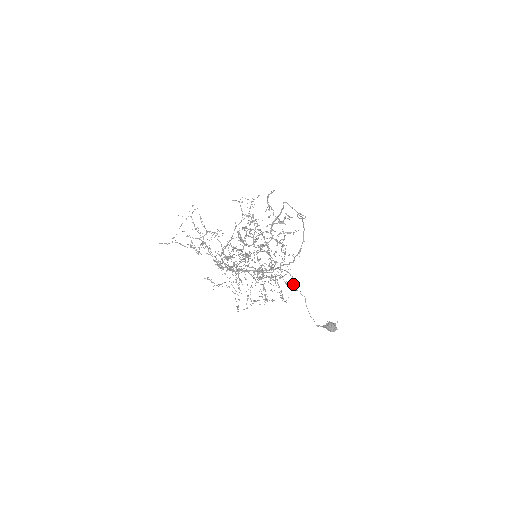
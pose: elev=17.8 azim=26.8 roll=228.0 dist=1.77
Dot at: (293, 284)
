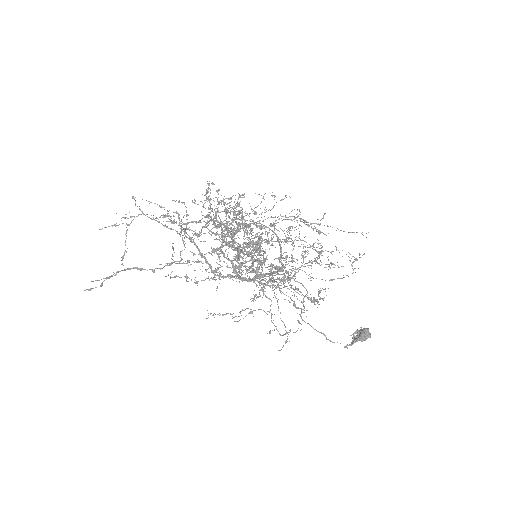
Dot at: occluded
